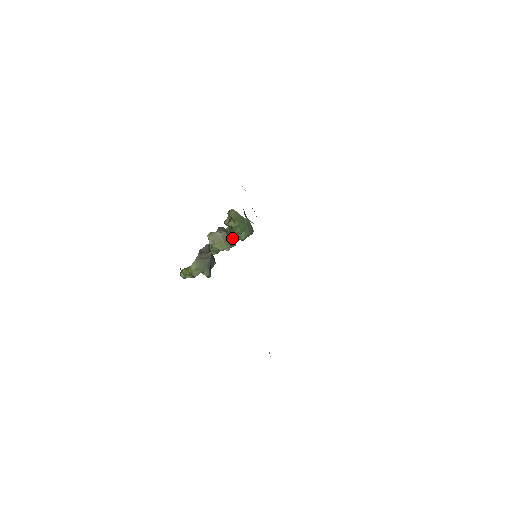
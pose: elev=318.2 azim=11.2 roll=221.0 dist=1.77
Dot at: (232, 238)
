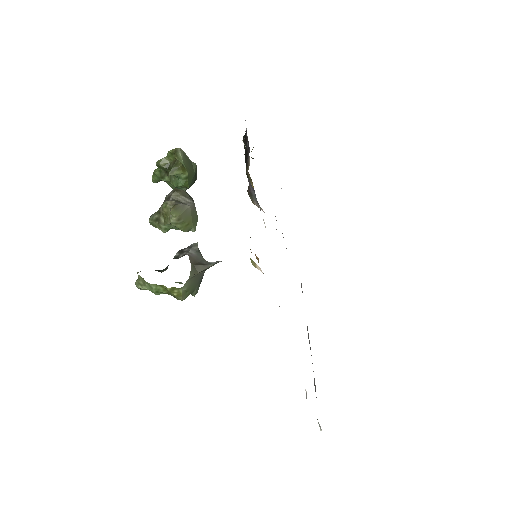
Dot at: occluded
